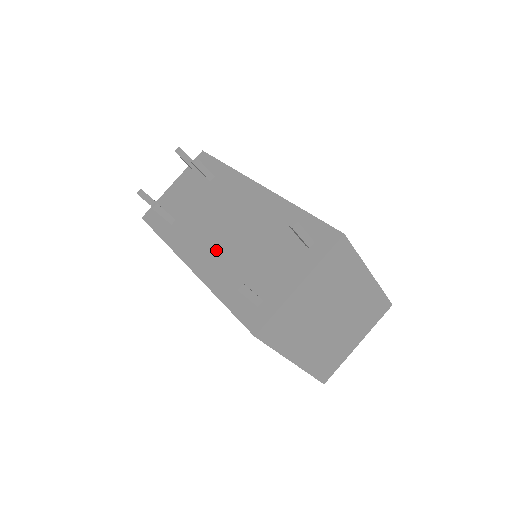
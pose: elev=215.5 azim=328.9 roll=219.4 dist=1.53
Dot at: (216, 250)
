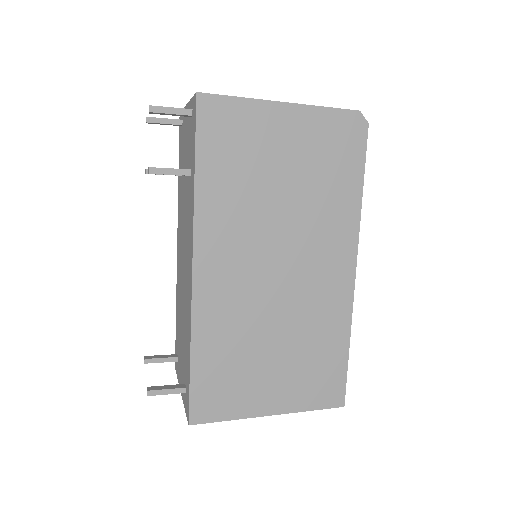
Dot at: (180, 272)
